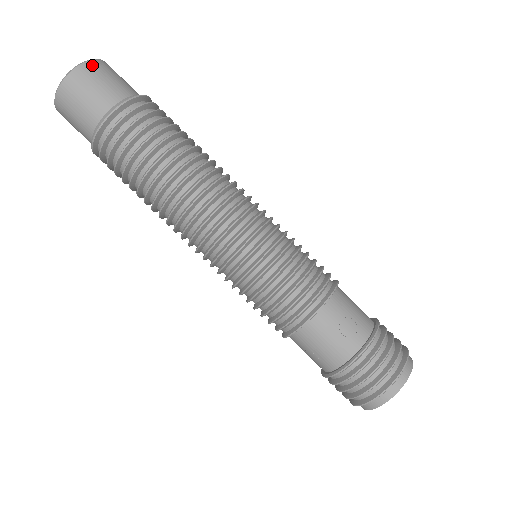
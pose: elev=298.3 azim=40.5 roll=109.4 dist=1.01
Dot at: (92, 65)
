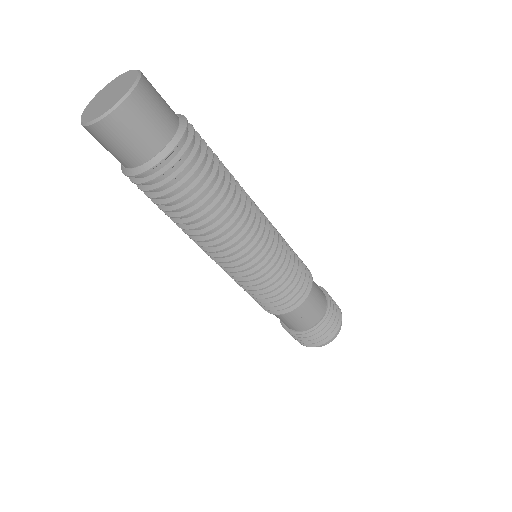
Dot at: (129, 106)
